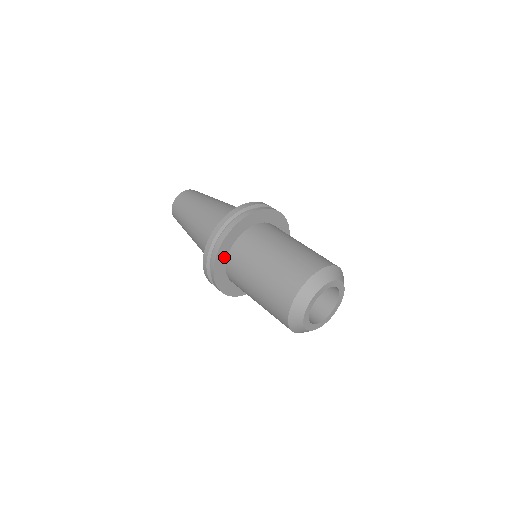
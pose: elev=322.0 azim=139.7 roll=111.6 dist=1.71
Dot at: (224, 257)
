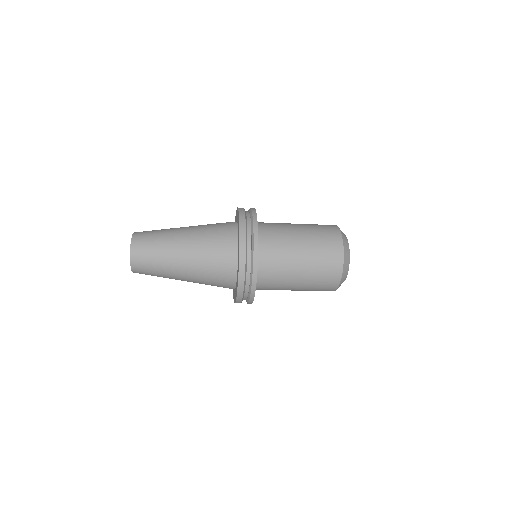
Dot at: occluded
